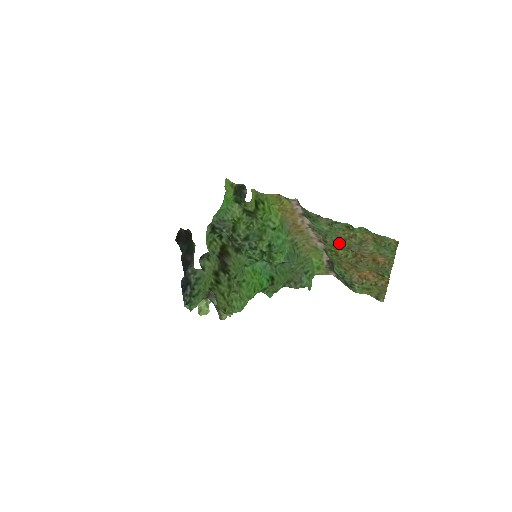
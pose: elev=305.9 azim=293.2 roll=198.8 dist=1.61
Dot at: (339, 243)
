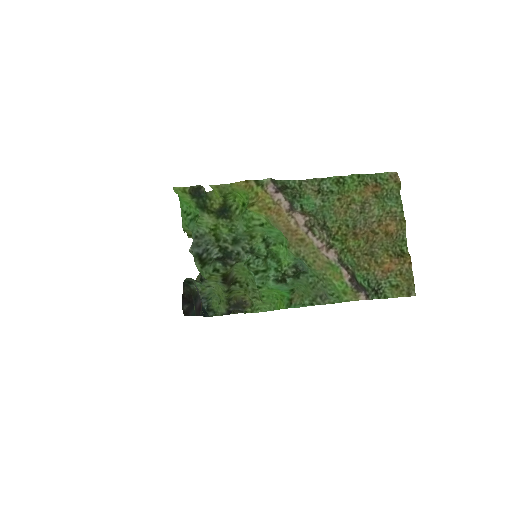
Dot at: (342, 223)
